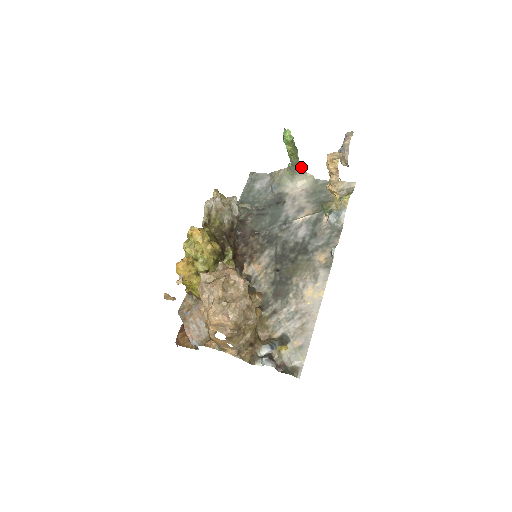
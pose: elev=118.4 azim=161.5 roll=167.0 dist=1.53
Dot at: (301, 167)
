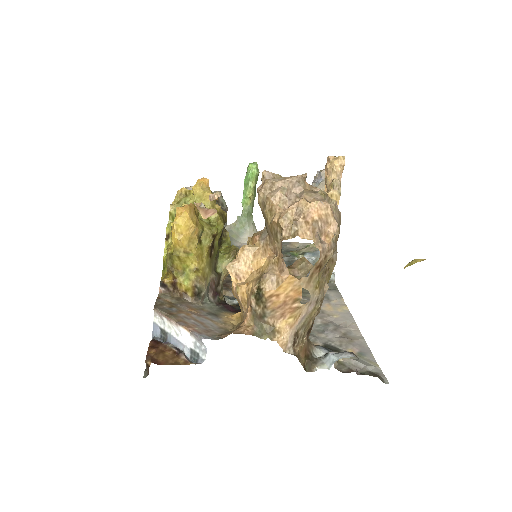
Dot at: (253, 221)
